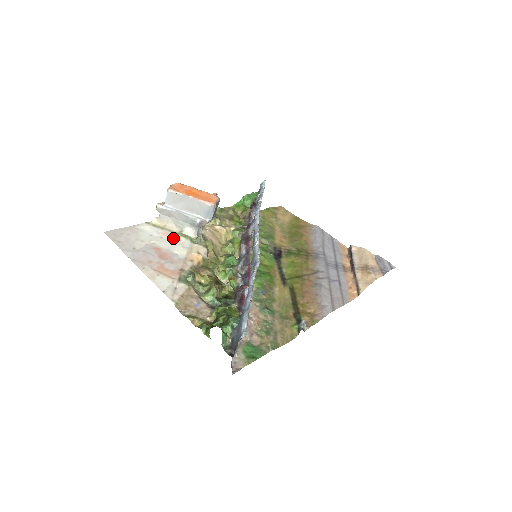
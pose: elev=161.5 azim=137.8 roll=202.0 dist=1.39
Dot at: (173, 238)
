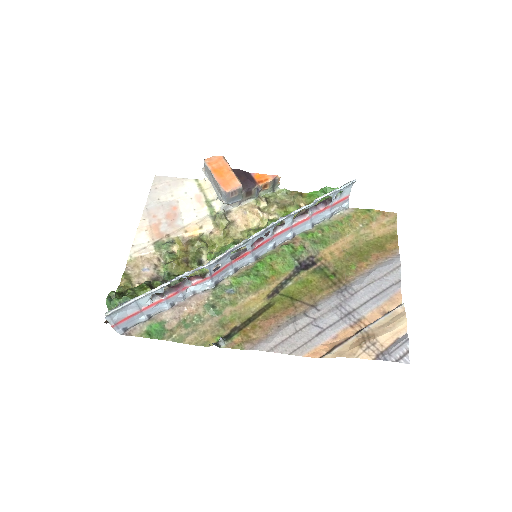
Dot at: (199, 203)
